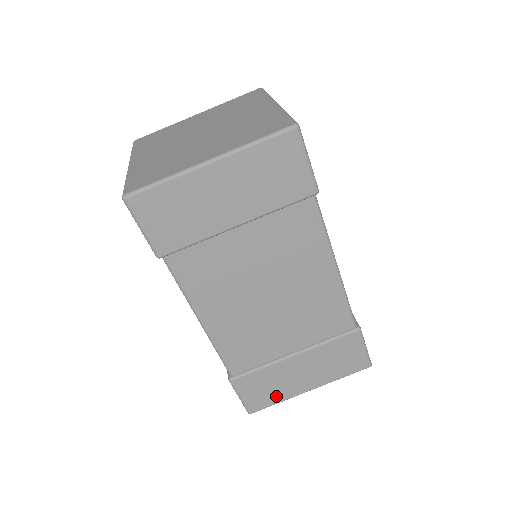
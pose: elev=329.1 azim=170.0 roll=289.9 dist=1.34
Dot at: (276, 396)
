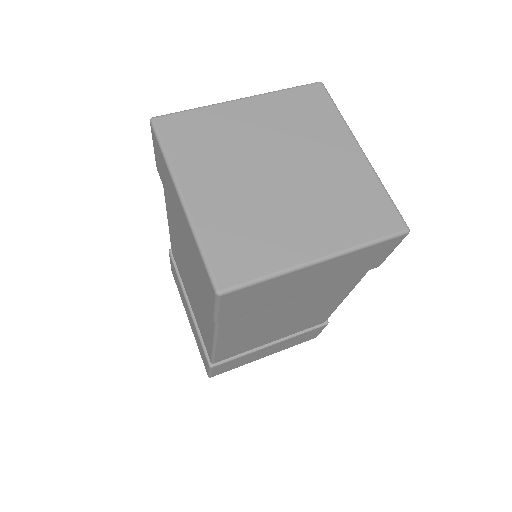
Dot at: (238, 365)
